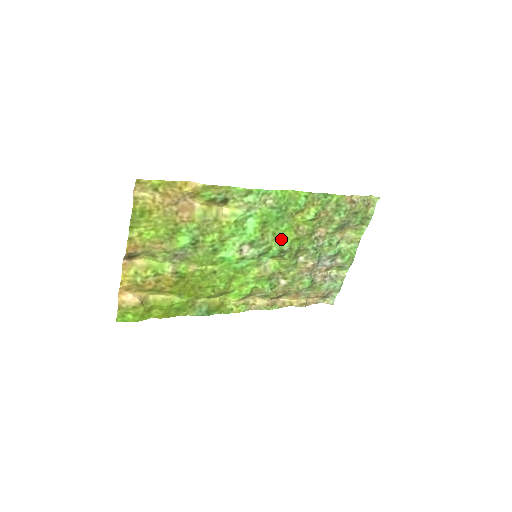
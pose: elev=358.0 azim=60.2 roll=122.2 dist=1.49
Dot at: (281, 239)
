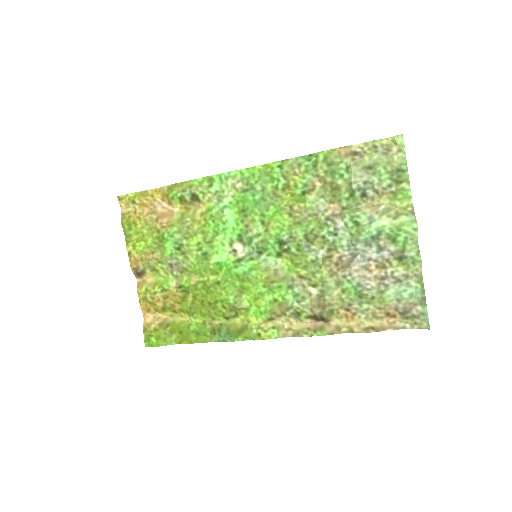
Dot at: (275, 228)
